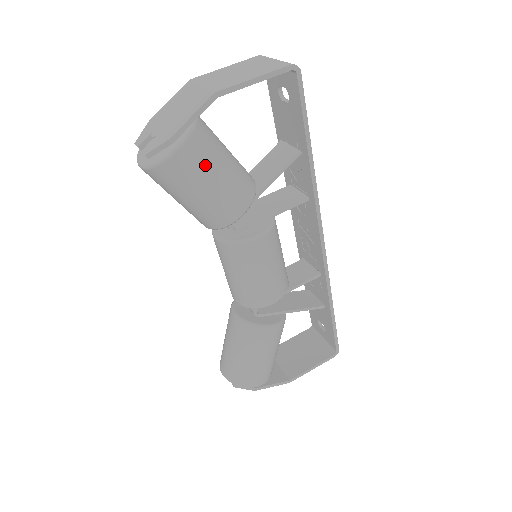
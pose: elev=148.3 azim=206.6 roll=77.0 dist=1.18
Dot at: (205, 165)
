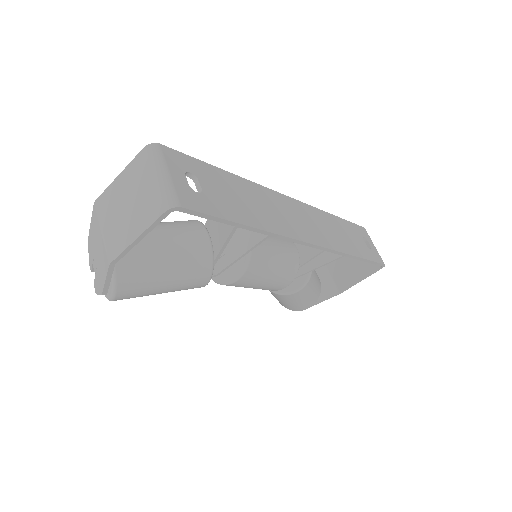
Dot at: (146, 288)
